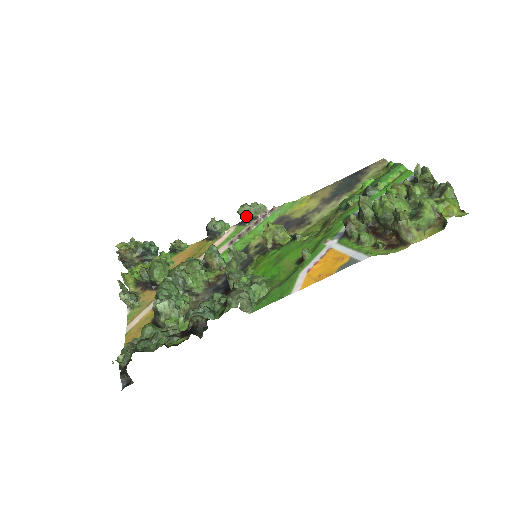
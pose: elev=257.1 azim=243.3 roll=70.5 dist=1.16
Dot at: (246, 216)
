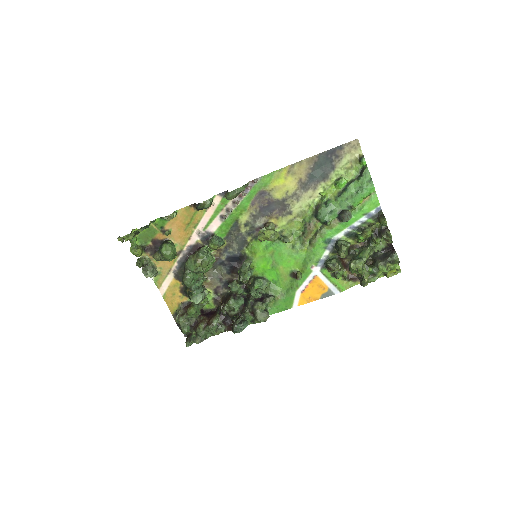
Dot at: occluded
